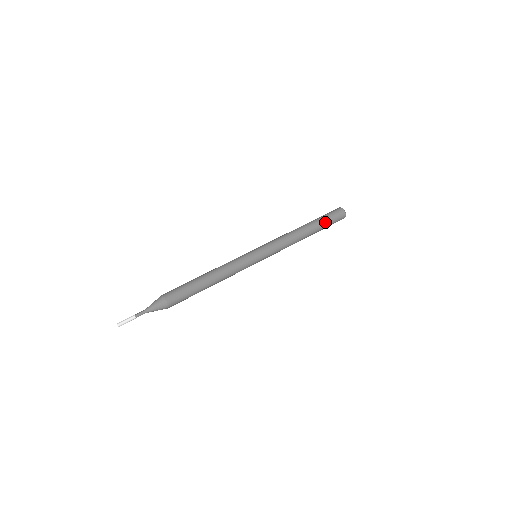
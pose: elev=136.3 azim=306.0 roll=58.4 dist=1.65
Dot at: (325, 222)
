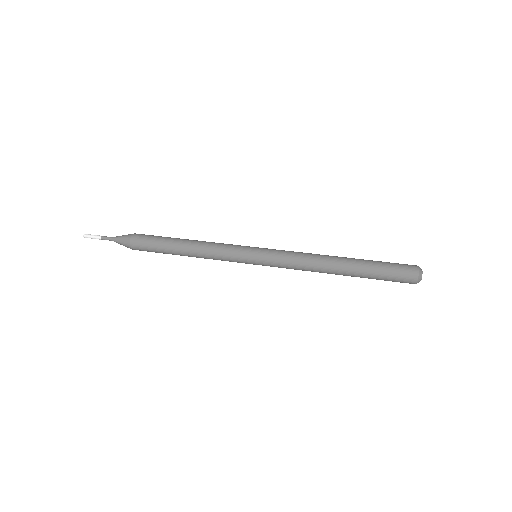
Dot at: (375, 267)
